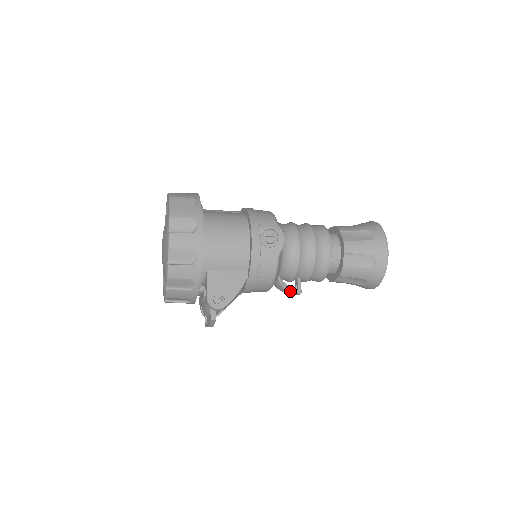
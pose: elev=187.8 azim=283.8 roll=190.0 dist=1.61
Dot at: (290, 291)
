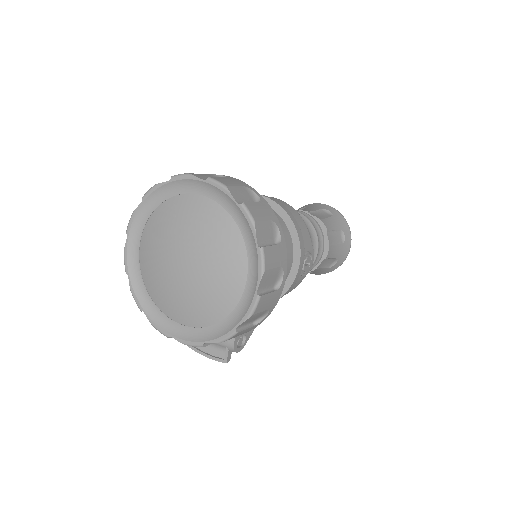
Dot at: occluded
